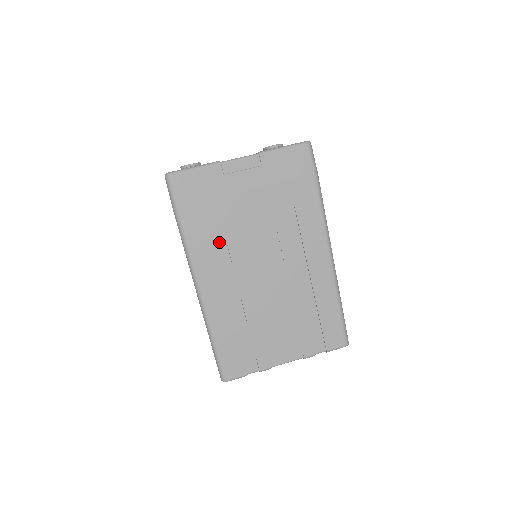
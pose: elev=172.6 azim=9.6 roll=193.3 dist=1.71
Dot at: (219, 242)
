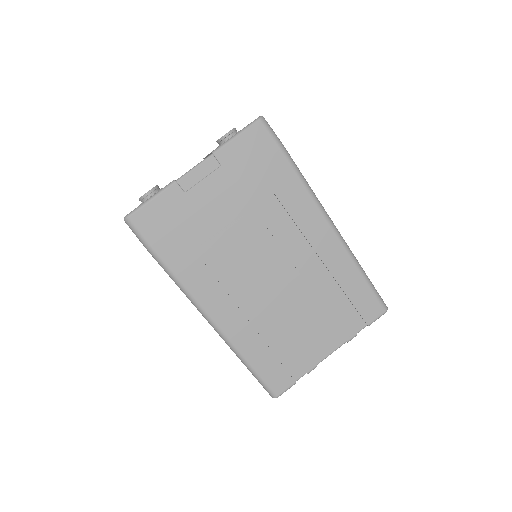
Dot at: (210, 264)
